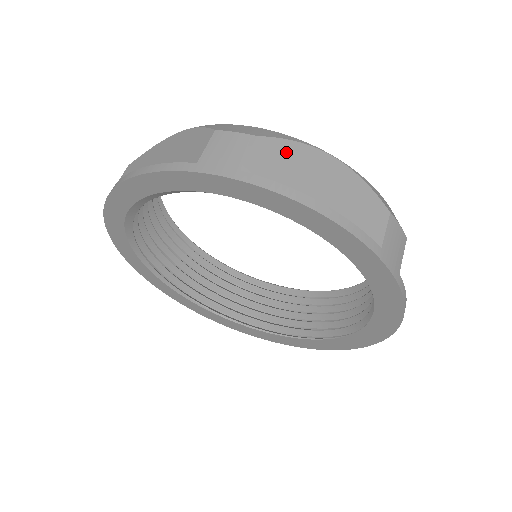
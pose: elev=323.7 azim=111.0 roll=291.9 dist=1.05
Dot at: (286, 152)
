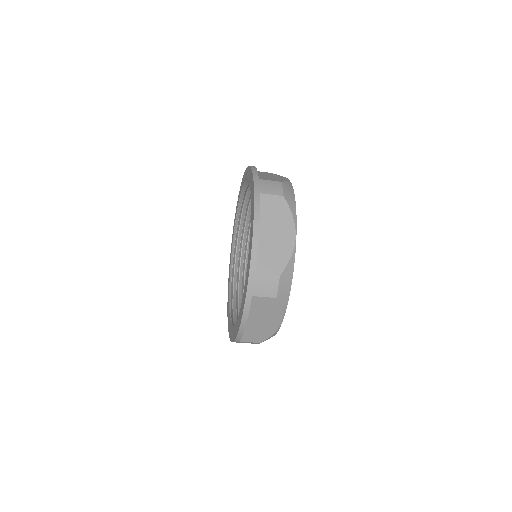
Dot at: (272, 174)
